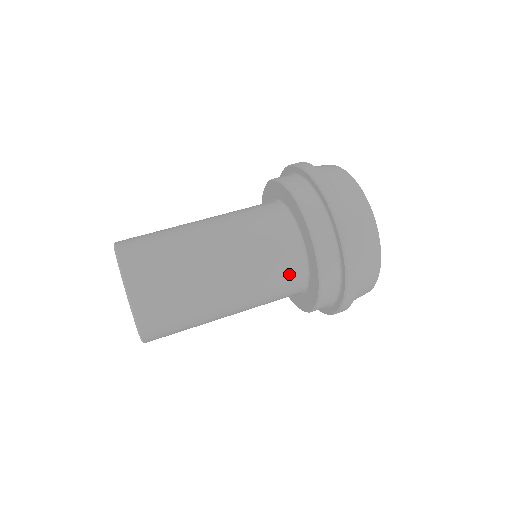
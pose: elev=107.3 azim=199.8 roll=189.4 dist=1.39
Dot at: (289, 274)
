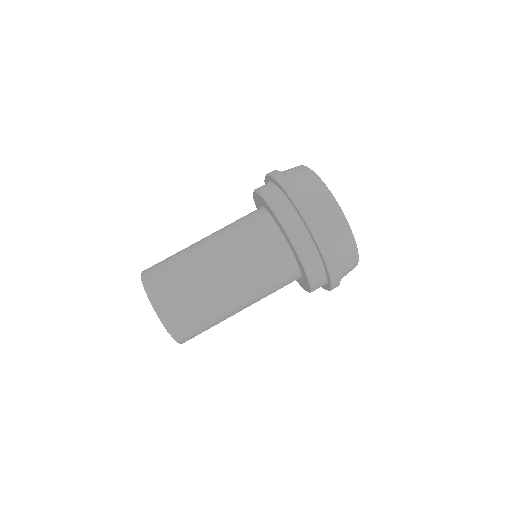
Dot at: (272, 250)
